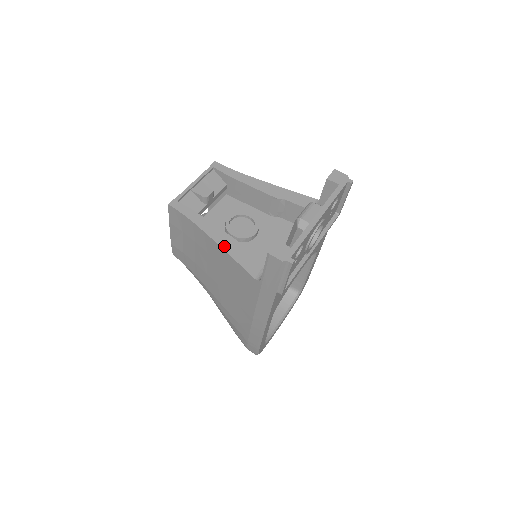
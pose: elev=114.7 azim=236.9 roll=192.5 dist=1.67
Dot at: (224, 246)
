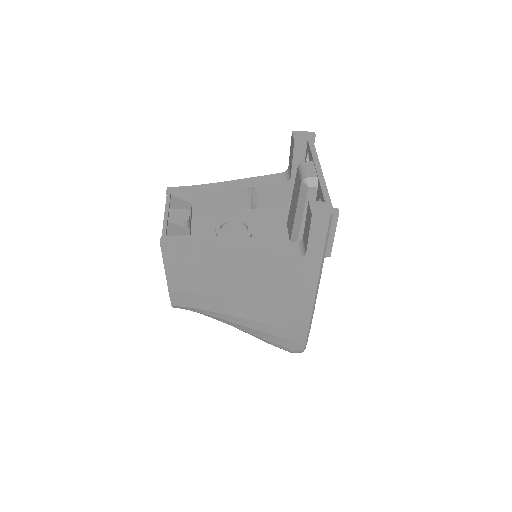
Dot at: (246, 248)
